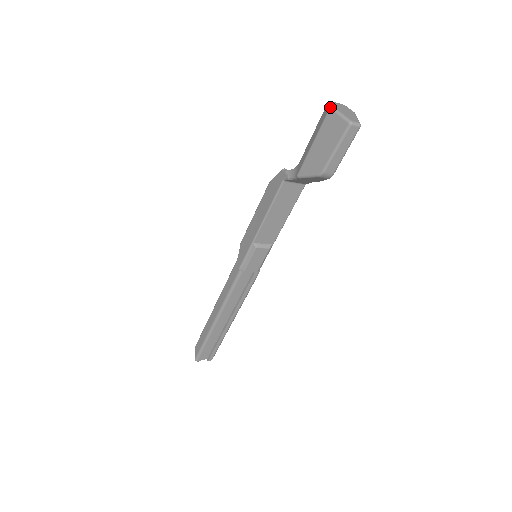
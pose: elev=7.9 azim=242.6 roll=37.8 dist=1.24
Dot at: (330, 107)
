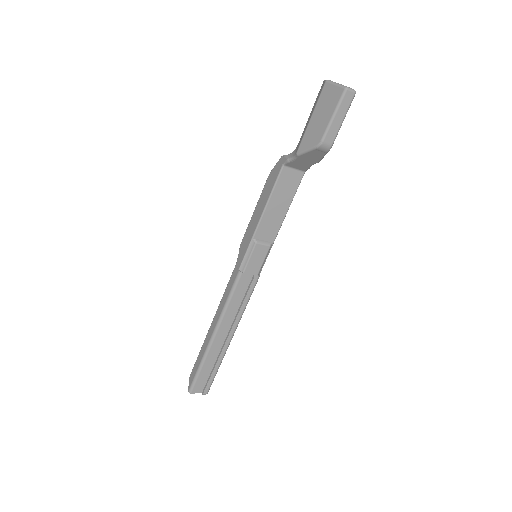
Dot at: (326, 80)
